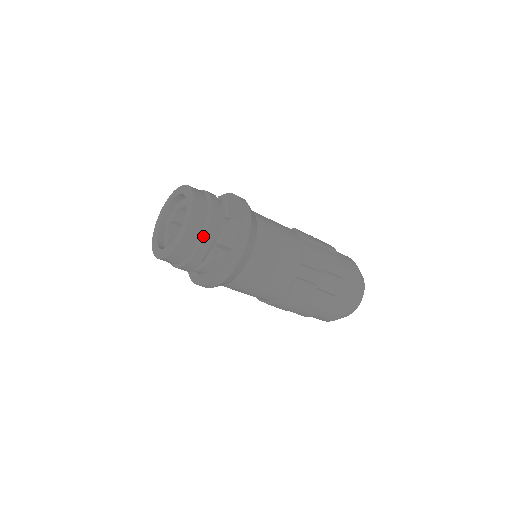
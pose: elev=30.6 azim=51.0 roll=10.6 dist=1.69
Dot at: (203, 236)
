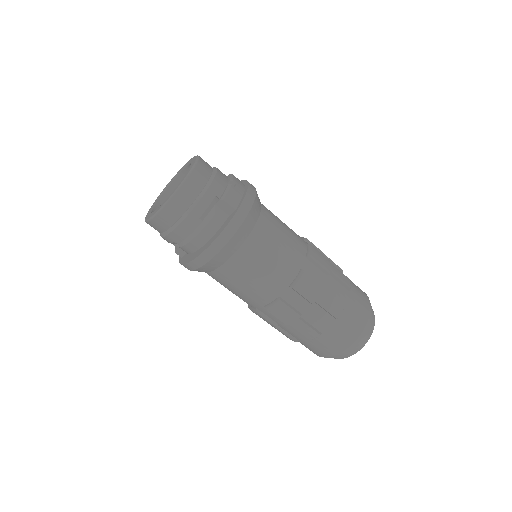
Dot at: (205, 189)
